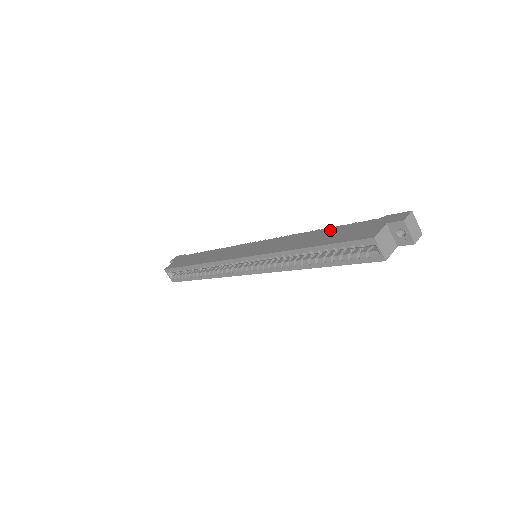
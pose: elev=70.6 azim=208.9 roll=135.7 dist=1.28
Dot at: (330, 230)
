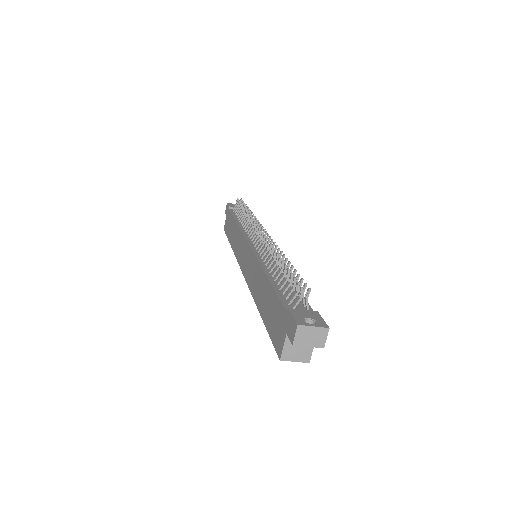
Dot at: (268, 290)
